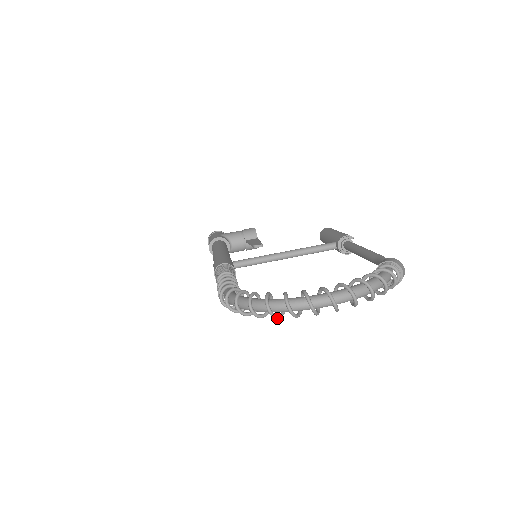
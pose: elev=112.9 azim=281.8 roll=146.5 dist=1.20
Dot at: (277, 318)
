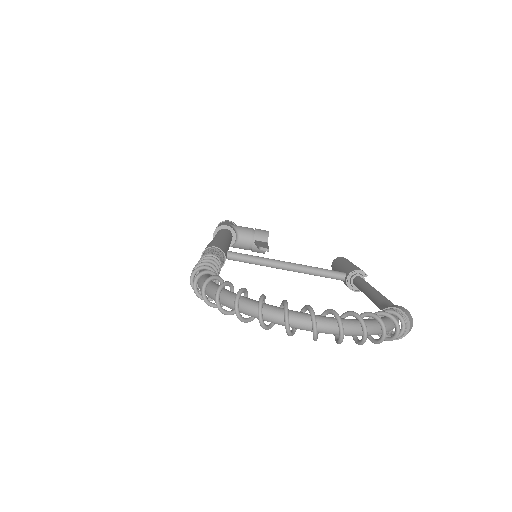
Dot at: (242, 321)
